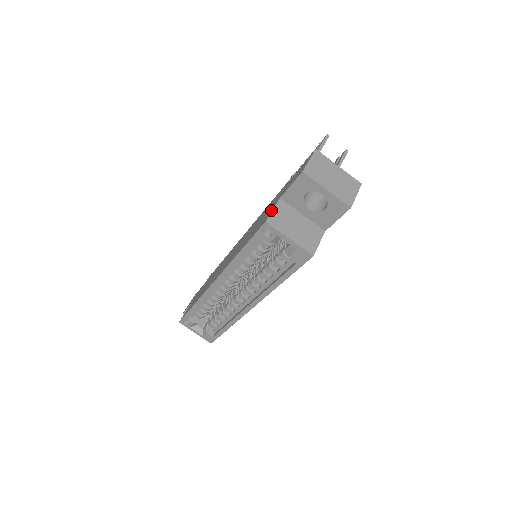
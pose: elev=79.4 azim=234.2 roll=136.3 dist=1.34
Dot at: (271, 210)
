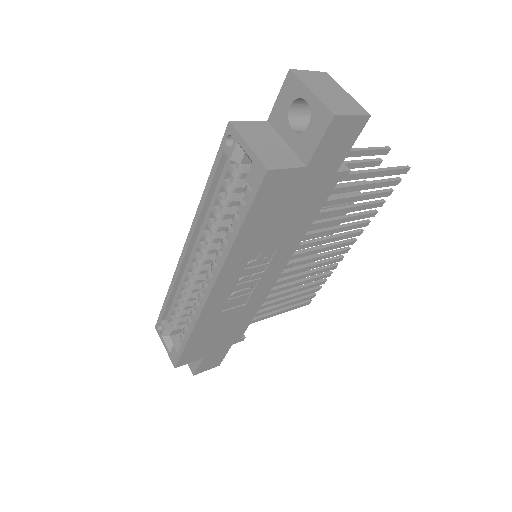
Dot at: occluded
